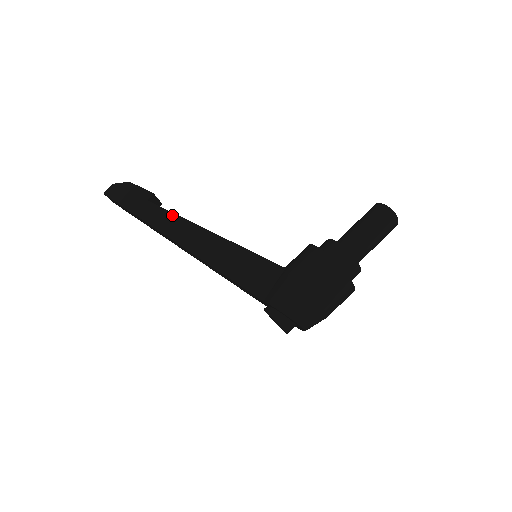
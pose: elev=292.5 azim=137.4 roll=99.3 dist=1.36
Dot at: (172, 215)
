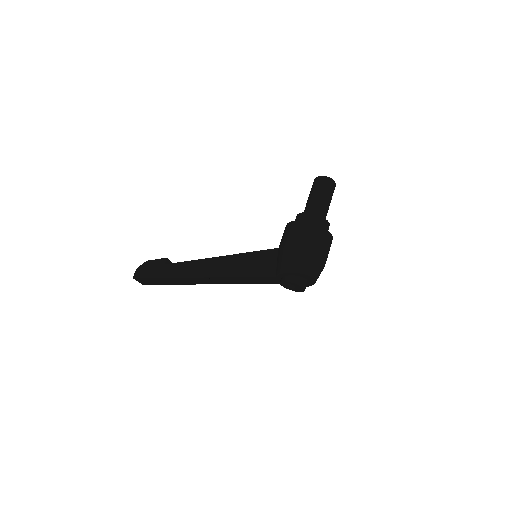
Dot at: (186, 263)
